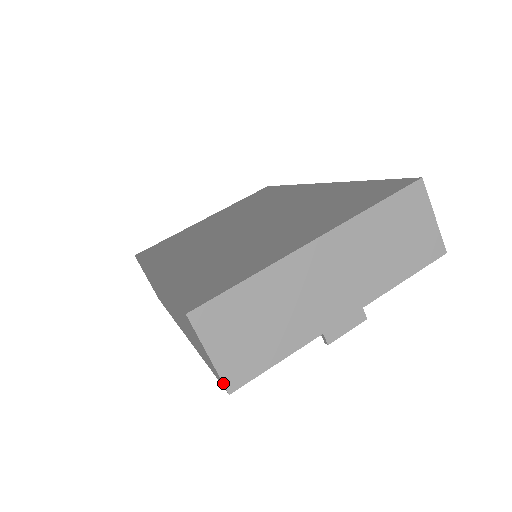
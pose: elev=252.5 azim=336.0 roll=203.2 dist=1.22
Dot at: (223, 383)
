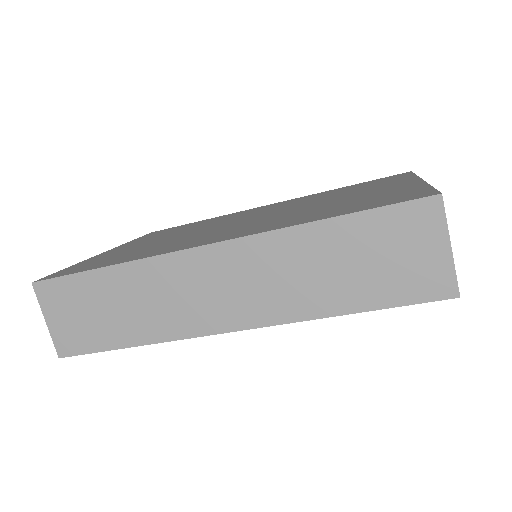
Dot at: (457, 282)
